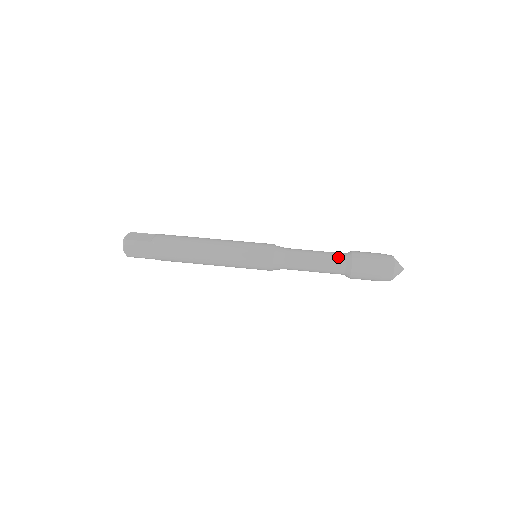
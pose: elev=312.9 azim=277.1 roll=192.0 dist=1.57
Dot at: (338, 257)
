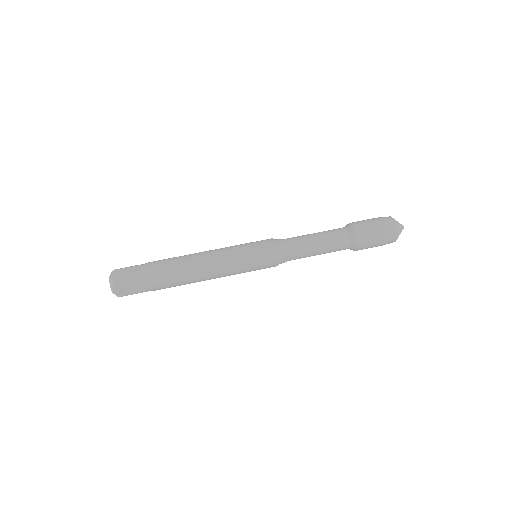
Dot at: (340, 235)
